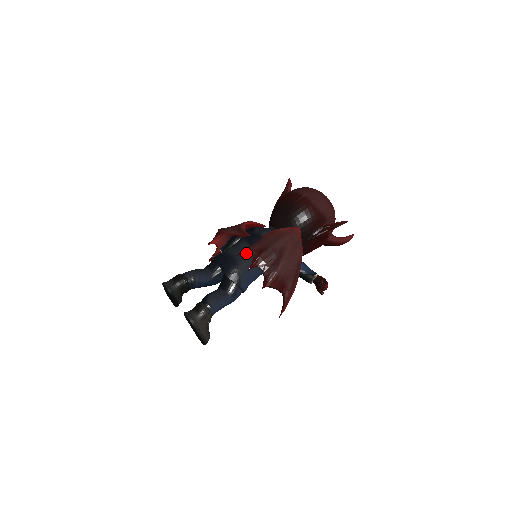
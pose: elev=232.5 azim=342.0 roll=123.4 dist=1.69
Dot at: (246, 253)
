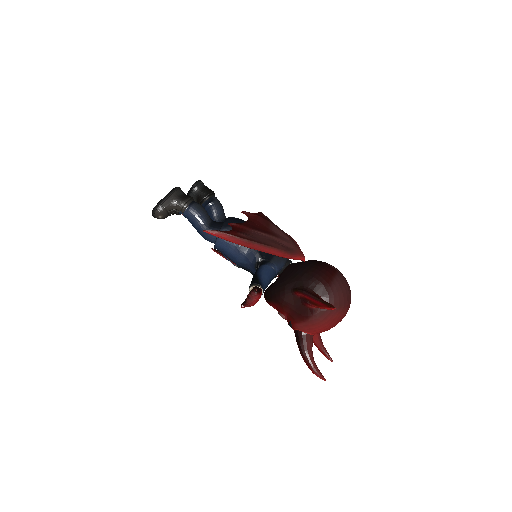
Dot at: occluded
